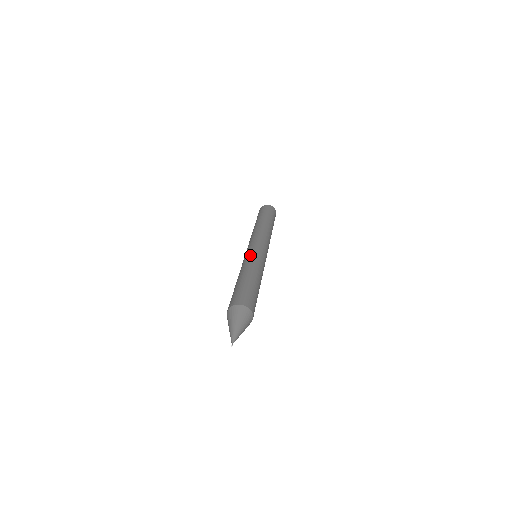
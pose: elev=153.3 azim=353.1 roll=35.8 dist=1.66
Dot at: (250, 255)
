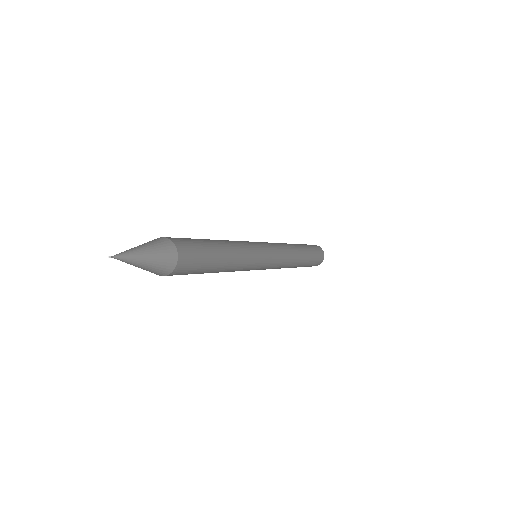
Dot at: (244, 241)
